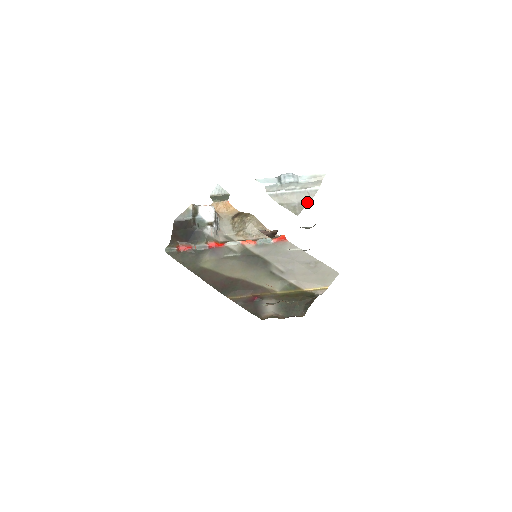
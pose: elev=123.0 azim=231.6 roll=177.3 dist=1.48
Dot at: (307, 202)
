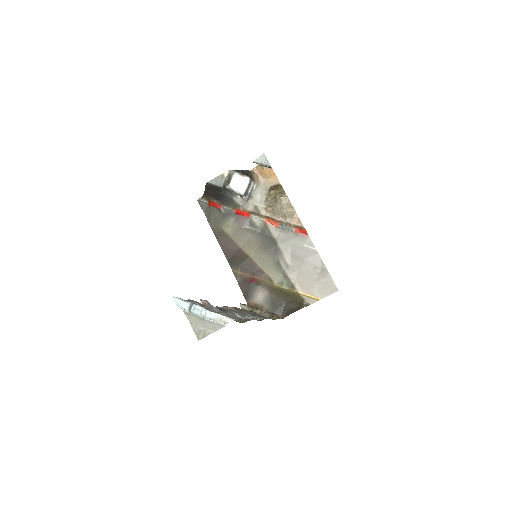
Dot at: (212, 331)
